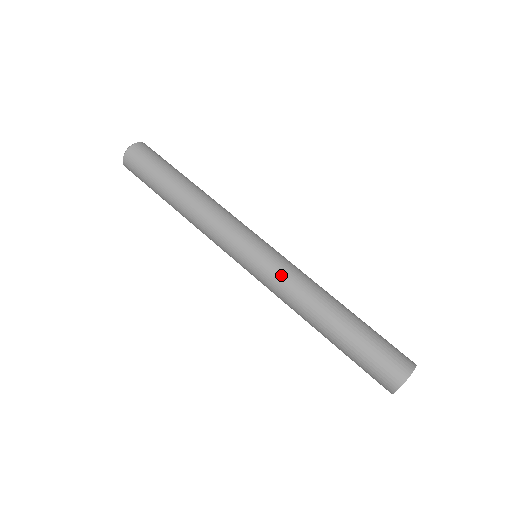
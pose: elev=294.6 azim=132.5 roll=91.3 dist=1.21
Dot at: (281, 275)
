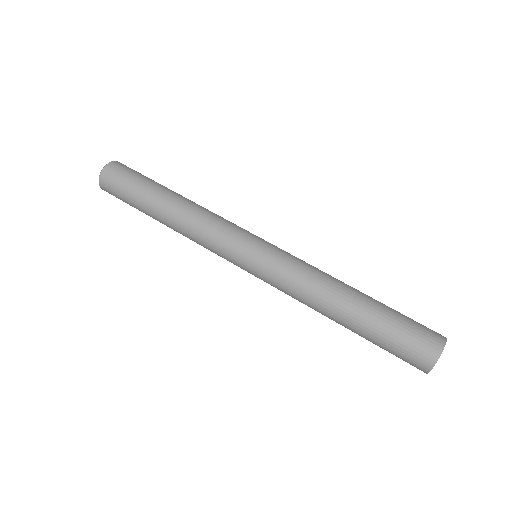
Dot at: (282, 278)
